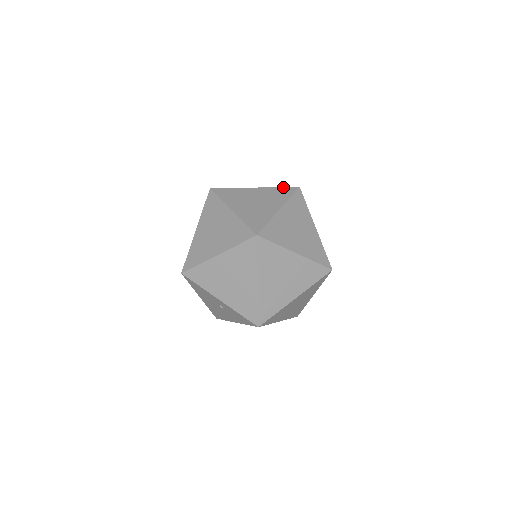
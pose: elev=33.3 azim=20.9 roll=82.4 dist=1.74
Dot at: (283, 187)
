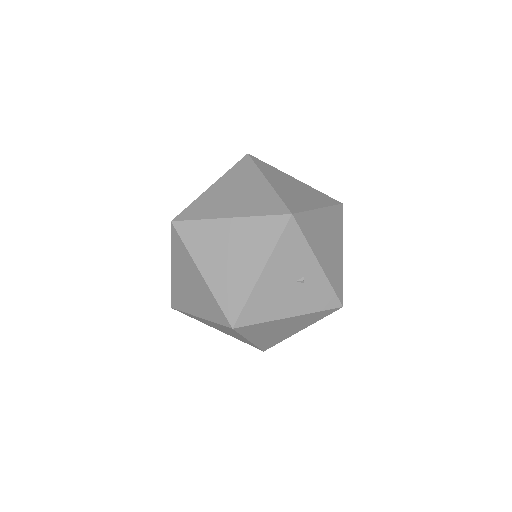
Dot at: occluded
